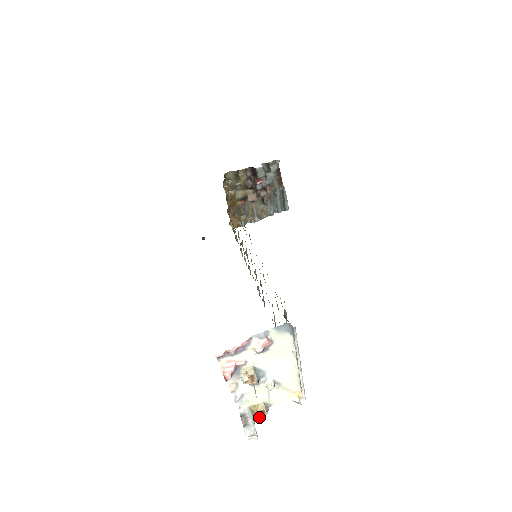
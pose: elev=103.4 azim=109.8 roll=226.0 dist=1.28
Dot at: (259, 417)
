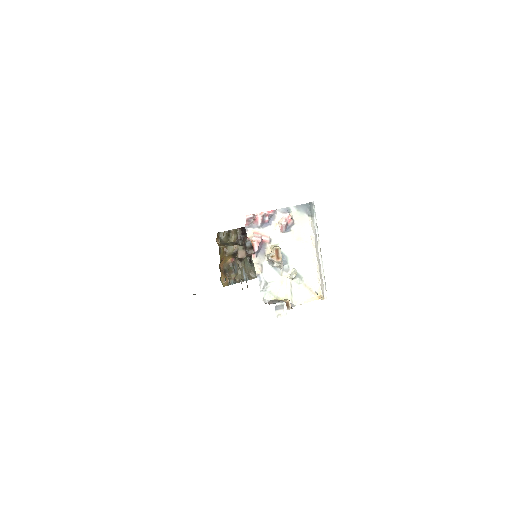
Dot at: occluded
